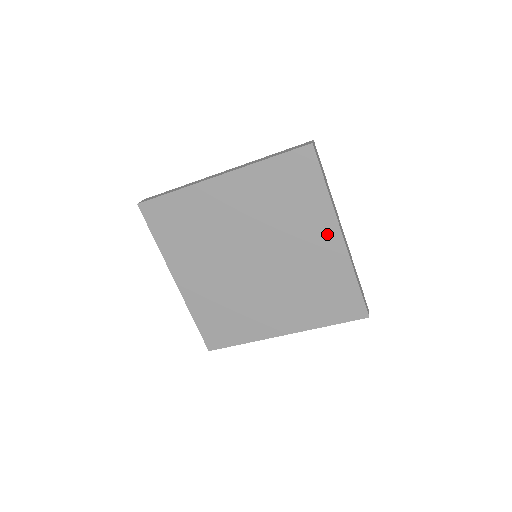
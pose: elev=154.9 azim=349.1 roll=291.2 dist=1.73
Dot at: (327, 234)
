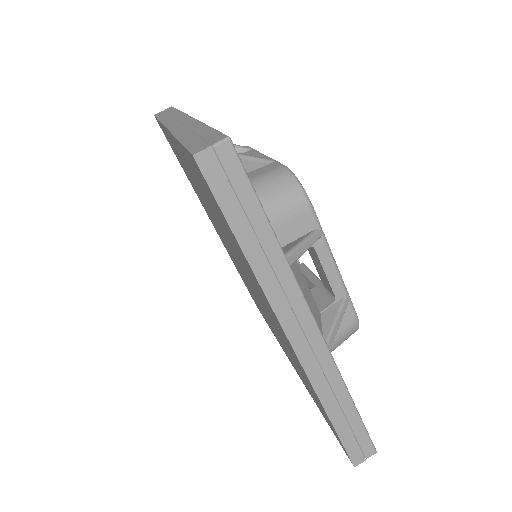
Dot at: occluded
